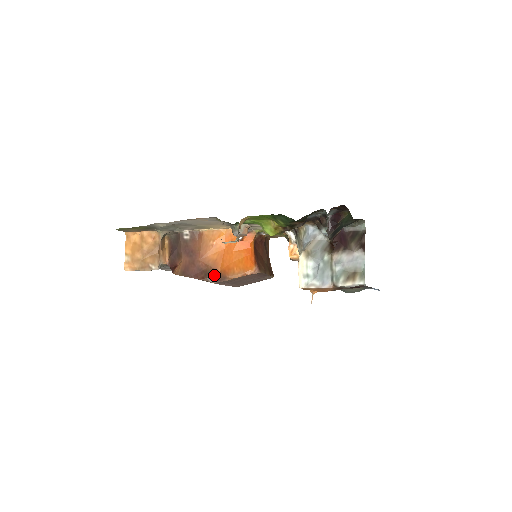
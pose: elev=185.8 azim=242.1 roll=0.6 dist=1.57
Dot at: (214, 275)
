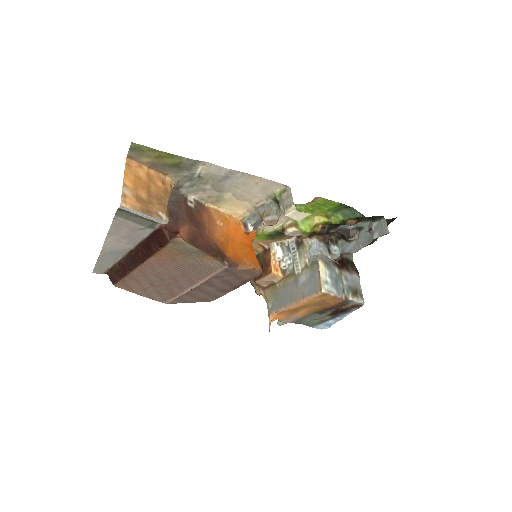
Dot at: (225, 258)
